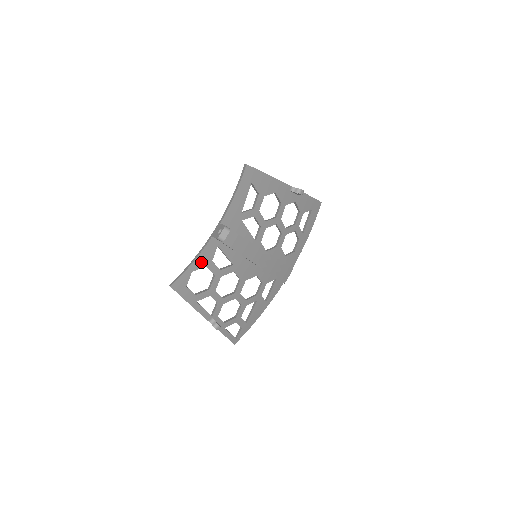
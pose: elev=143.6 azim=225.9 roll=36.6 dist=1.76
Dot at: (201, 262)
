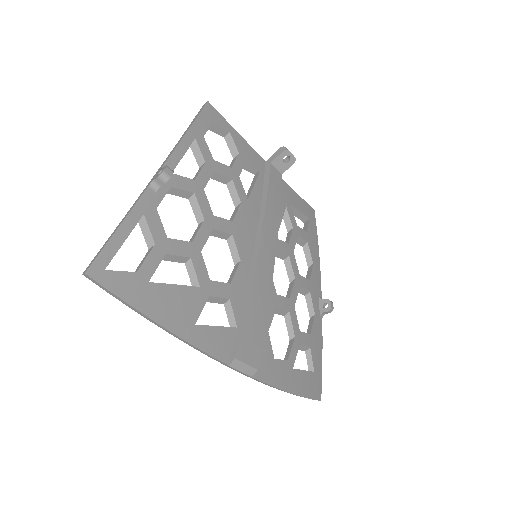
Dot at: (241, 145)
